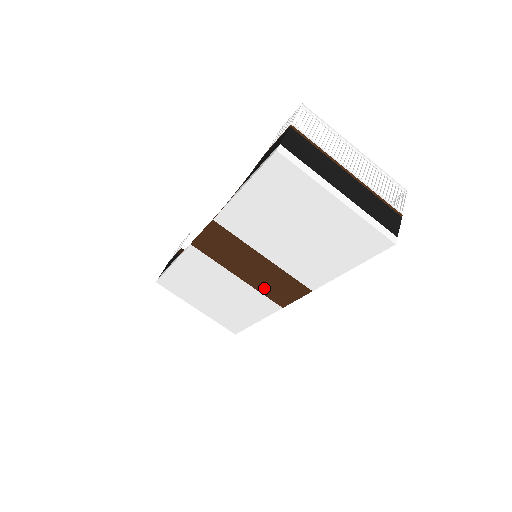
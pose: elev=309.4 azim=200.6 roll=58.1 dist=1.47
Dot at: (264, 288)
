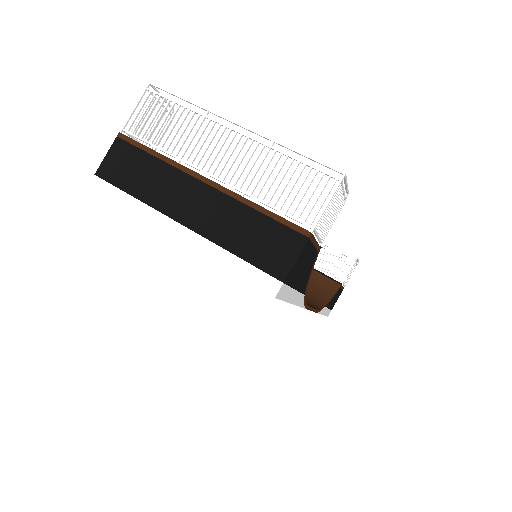
Dot at: occluded
